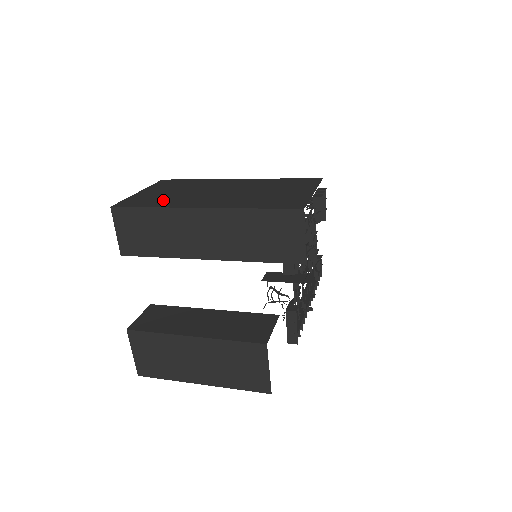
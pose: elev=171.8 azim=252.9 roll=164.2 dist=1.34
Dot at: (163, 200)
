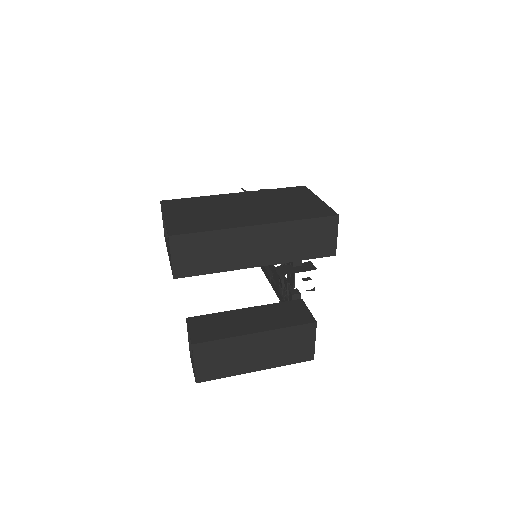
Dot at: (209, 222)
